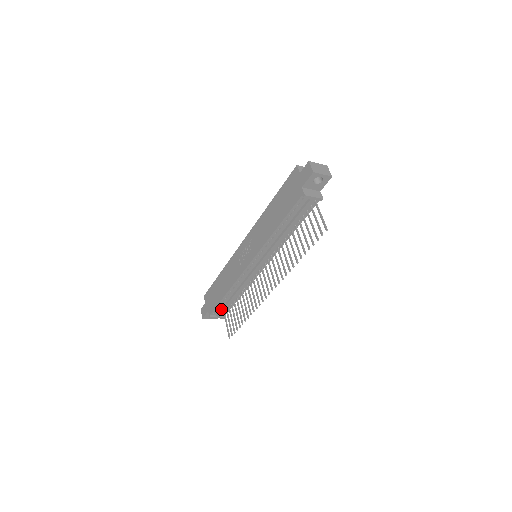
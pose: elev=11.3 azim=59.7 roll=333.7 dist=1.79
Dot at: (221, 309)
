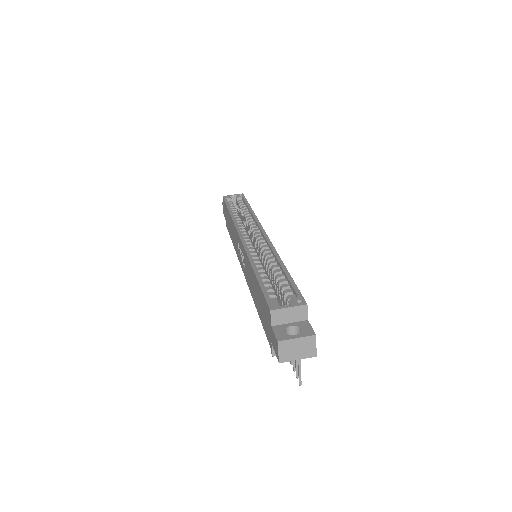
Dot at: occluded
